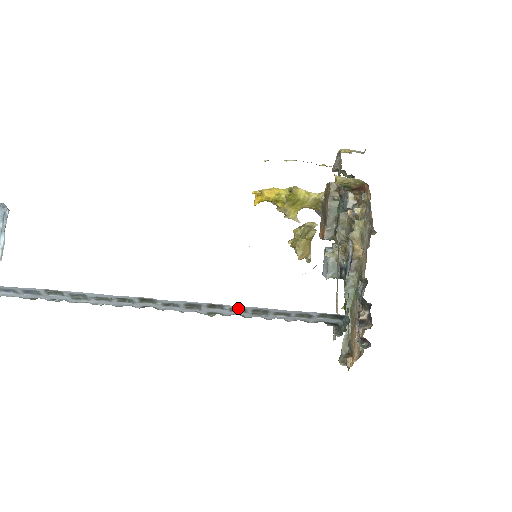
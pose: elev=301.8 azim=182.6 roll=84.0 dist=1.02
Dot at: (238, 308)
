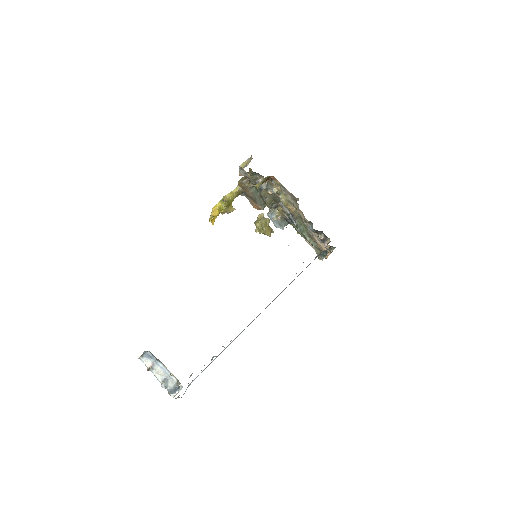
Dot at: (284, 289)
